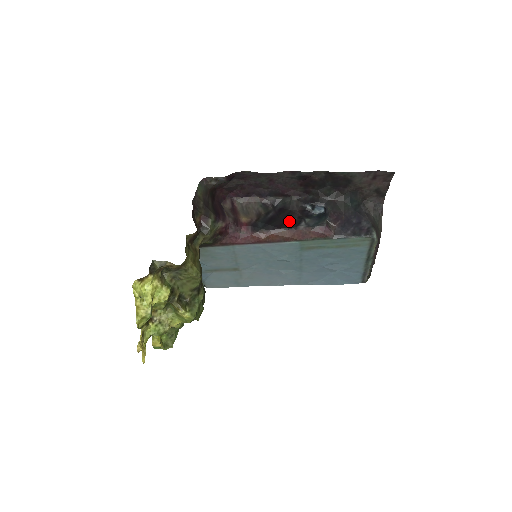
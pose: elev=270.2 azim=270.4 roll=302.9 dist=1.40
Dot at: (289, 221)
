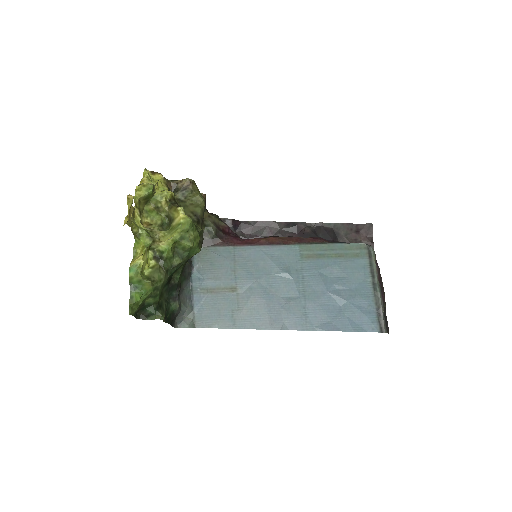
Dot at: occluded
